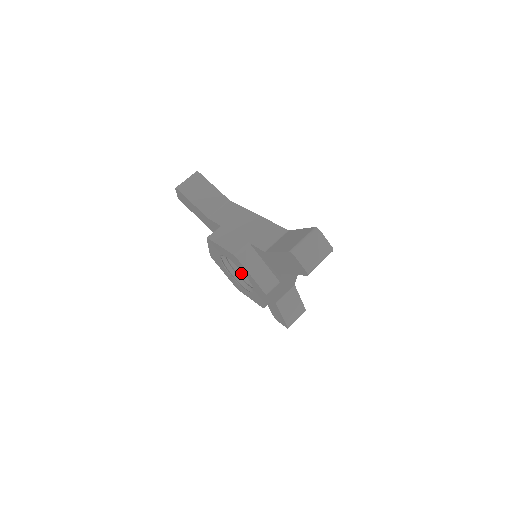
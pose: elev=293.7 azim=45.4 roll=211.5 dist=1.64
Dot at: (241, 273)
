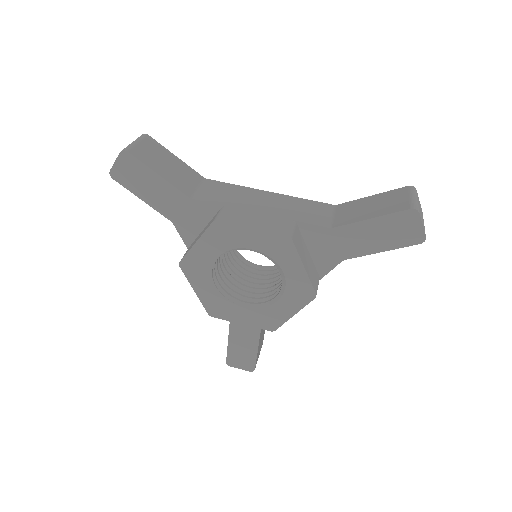
Dot at: (227, 286)
